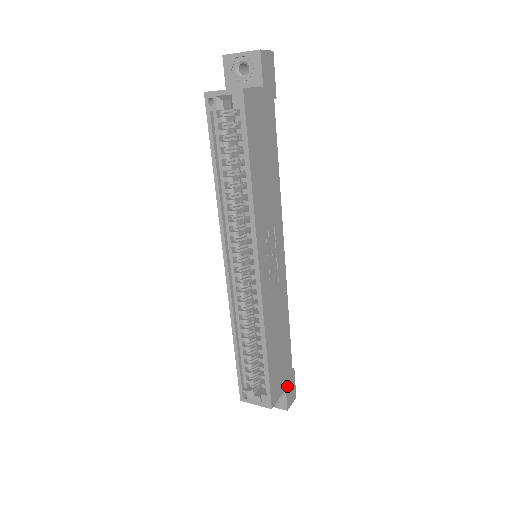
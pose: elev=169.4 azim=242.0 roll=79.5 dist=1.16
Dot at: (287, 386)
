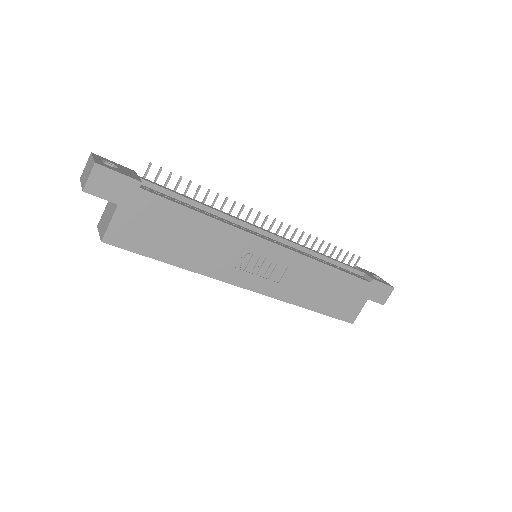
Dot at: (369, 296)
